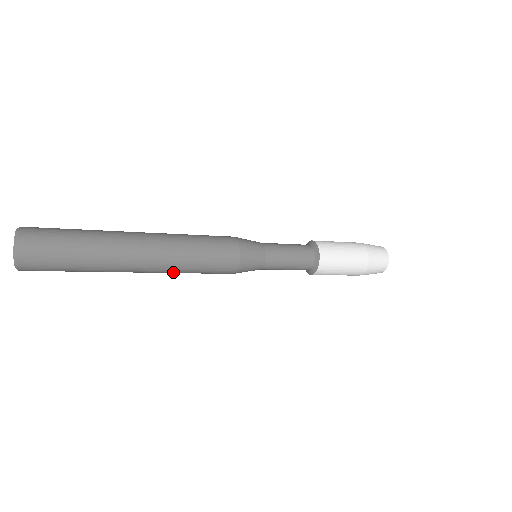
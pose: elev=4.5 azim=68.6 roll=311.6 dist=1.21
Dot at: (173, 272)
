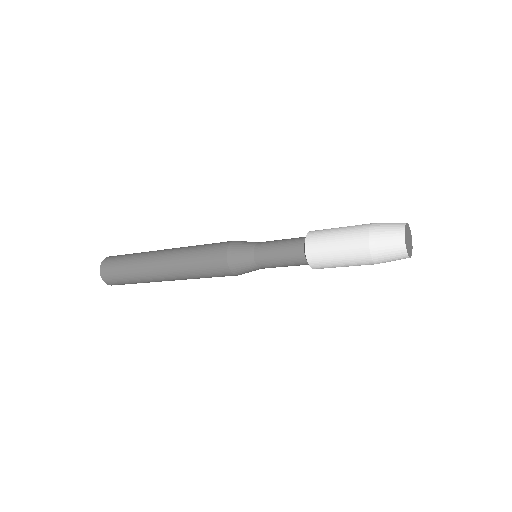
Dot at: occluded
